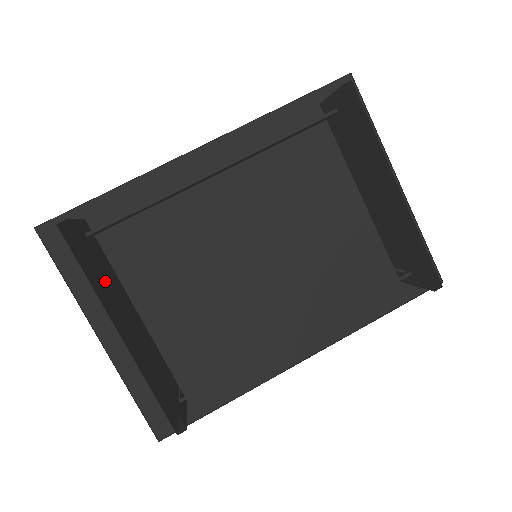
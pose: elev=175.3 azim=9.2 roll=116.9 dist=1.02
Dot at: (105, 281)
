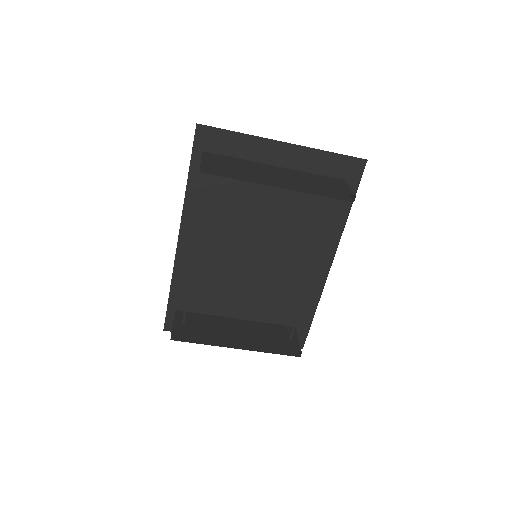
Dot at: (210, 336)
